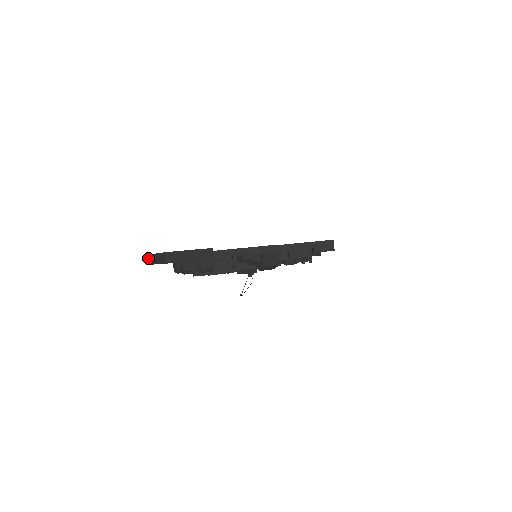
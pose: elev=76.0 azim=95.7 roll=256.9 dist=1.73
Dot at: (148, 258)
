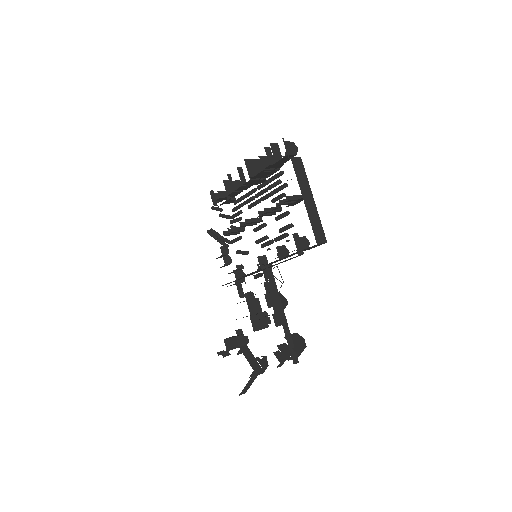
Dot at: occluded
